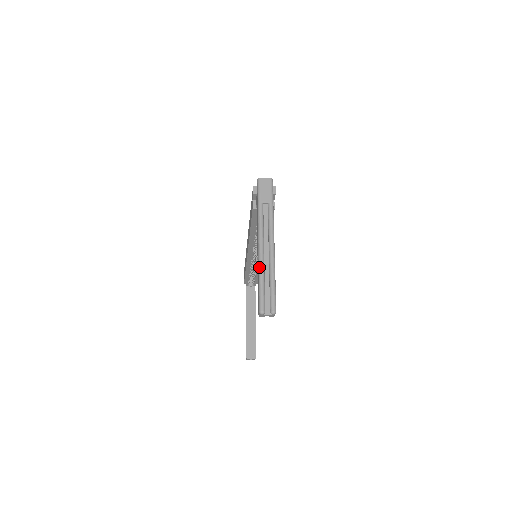
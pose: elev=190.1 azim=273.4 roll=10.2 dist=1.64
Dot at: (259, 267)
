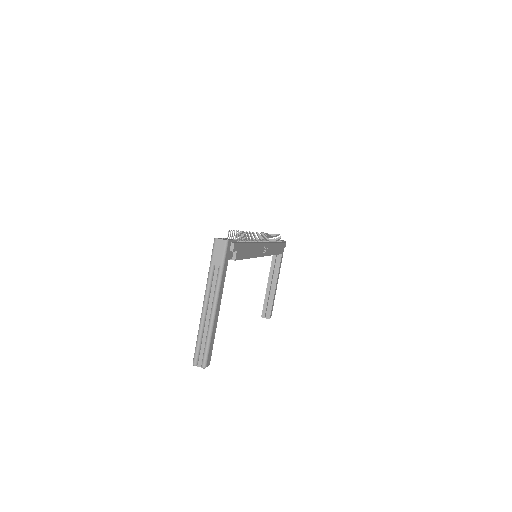
Dot at: (199, 325)
